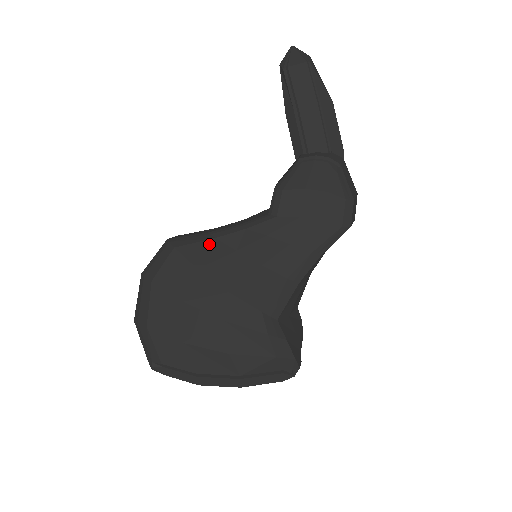
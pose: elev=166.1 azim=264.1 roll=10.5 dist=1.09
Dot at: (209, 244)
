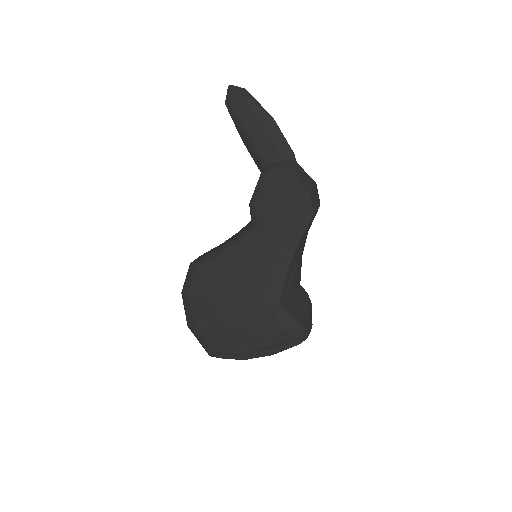
Dot at: (217, 260)
